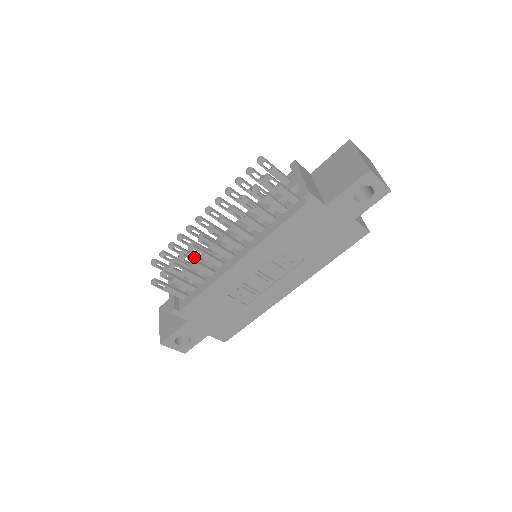
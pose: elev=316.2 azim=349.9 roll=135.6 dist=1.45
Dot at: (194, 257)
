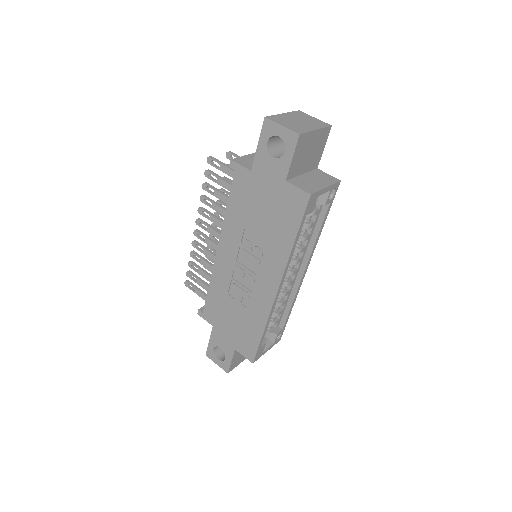
Dot at: occluded
